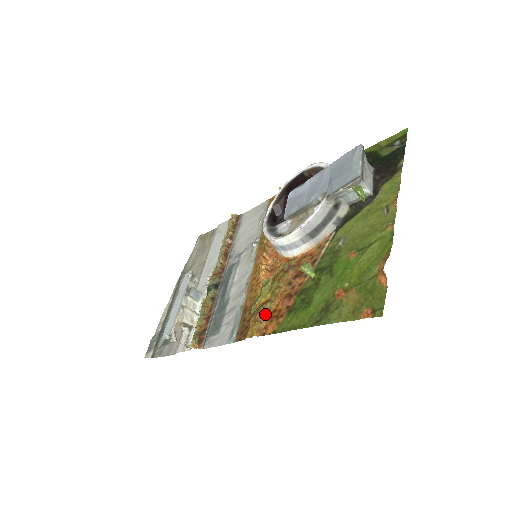
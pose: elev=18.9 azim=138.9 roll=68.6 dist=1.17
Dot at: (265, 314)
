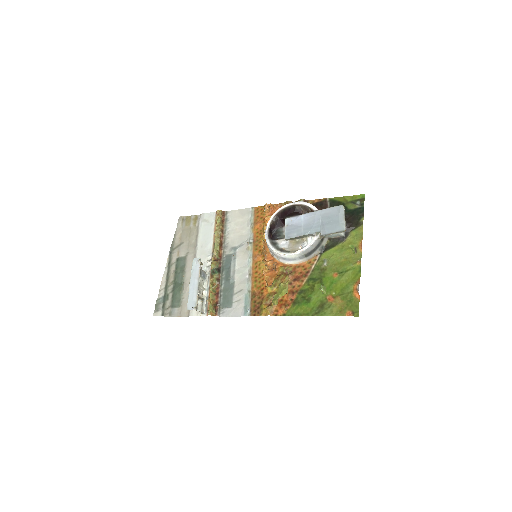
Dot at: occluded
